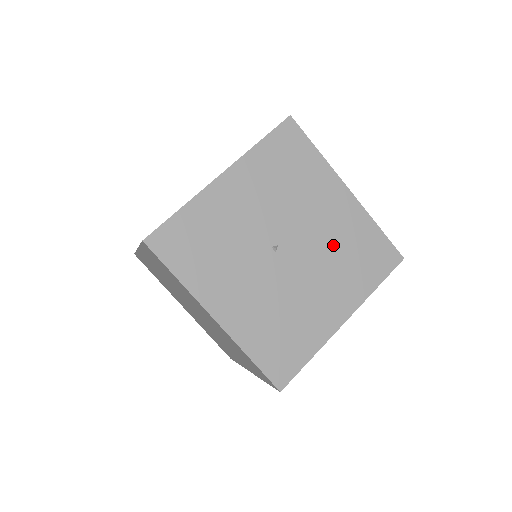
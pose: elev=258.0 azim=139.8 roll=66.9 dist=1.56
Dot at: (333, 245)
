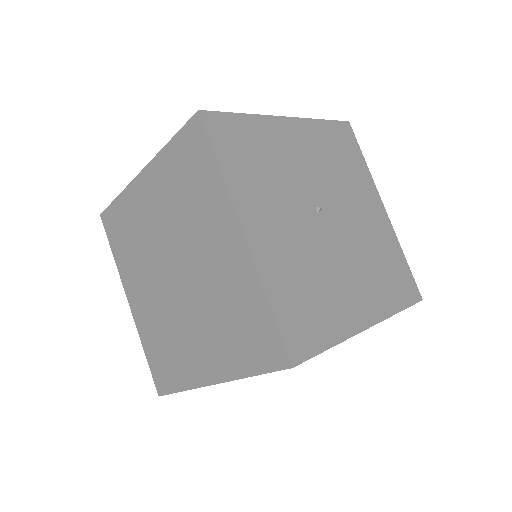
Dot at: (367, 244)
